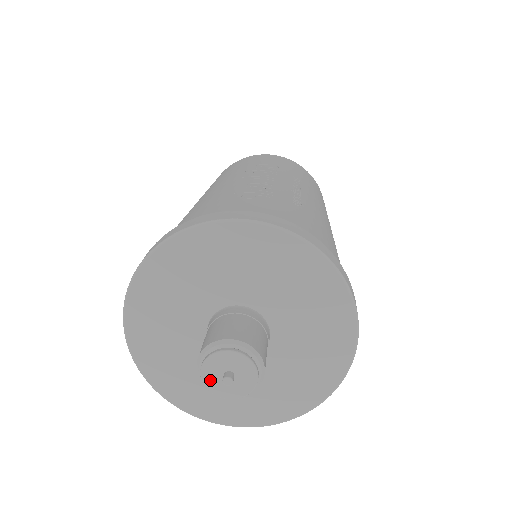
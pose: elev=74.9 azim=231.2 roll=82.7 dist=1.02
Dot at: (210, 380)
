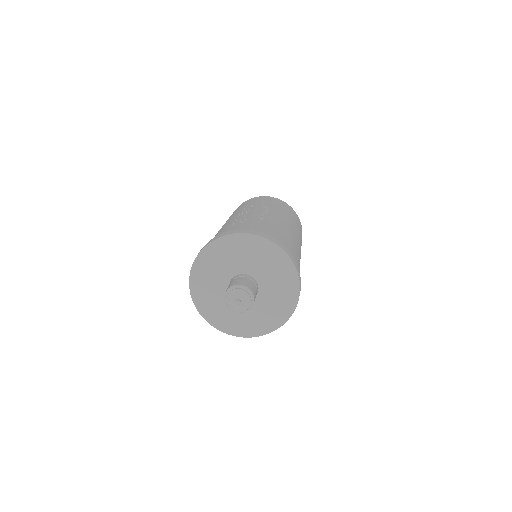
Dot at: (232, 306)
